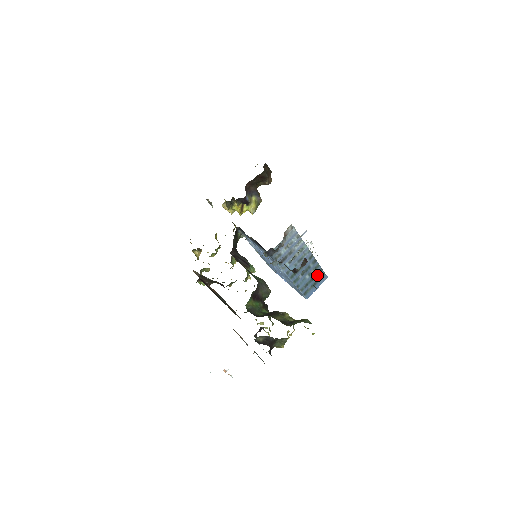
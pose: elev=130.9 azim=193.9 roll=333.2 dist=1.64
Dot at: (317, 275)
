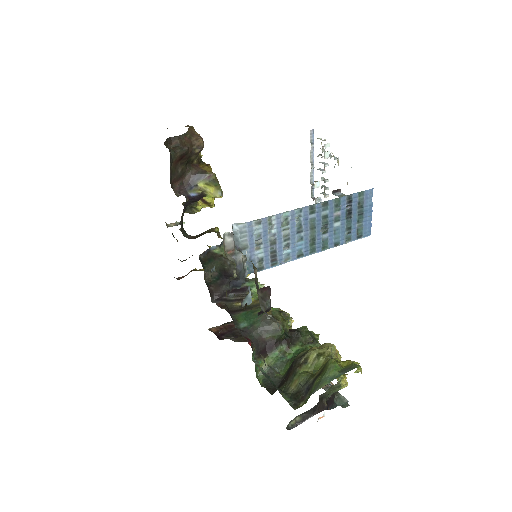
Dot at: (351, 206)
